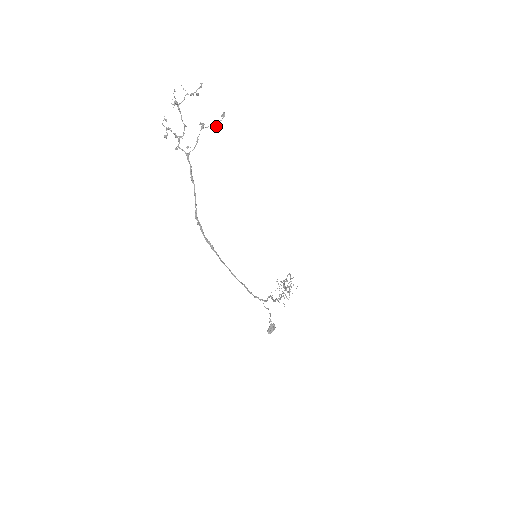
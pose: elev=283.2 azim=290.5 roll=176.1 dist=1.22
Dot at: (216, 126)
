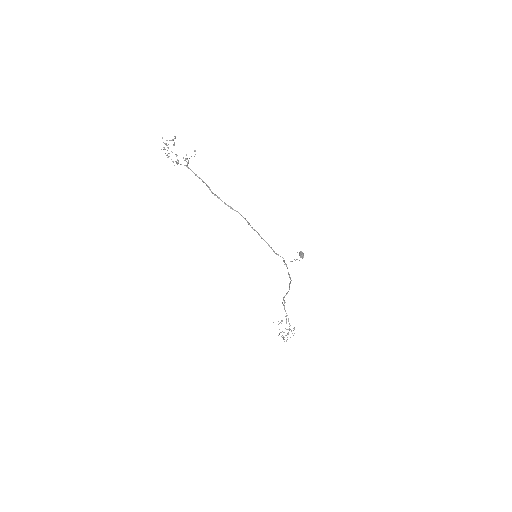
Dot at: occluded
